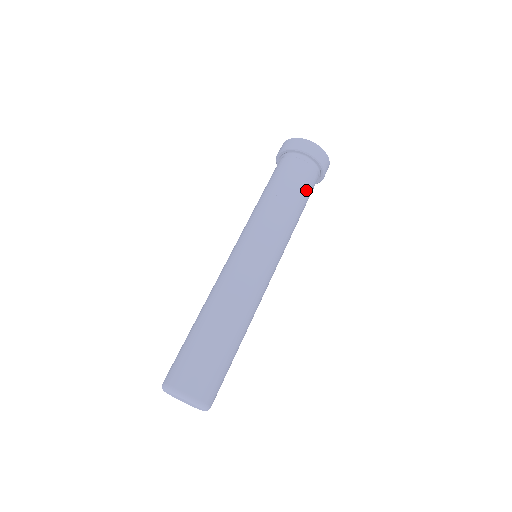
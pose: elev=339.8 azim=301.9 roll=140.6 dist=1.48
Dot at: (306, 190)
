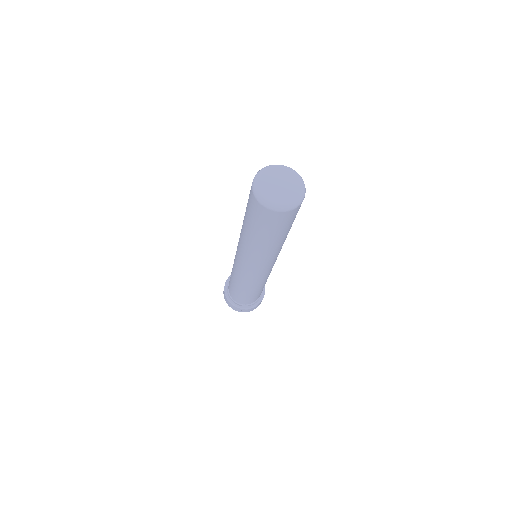
Dot at: occluded
